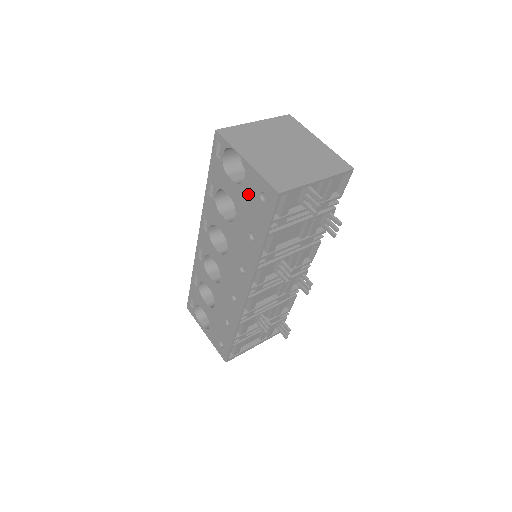
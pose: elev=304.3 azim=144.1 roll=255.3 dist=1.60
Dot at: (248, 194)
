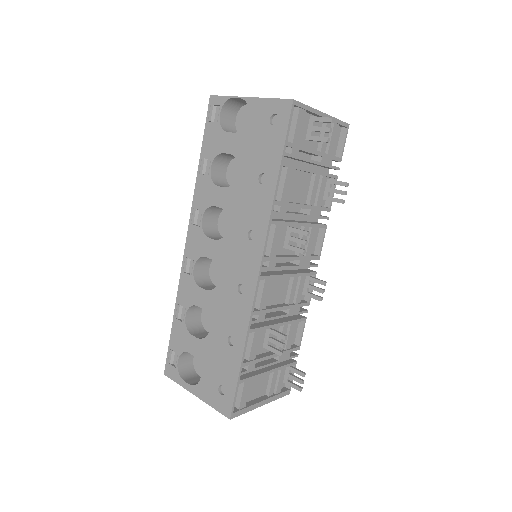
Dot at: (254, 132)
